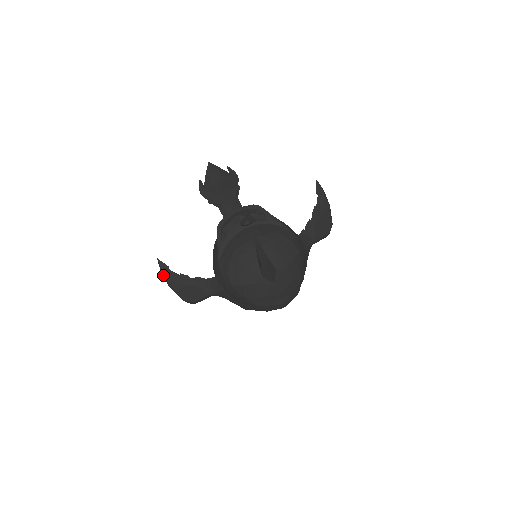
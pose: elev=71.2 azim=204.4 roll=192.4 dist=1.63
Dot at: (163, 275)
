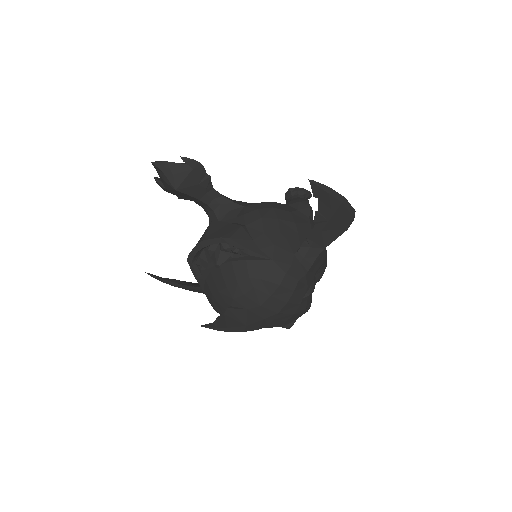
Dot at: (161, 280)
